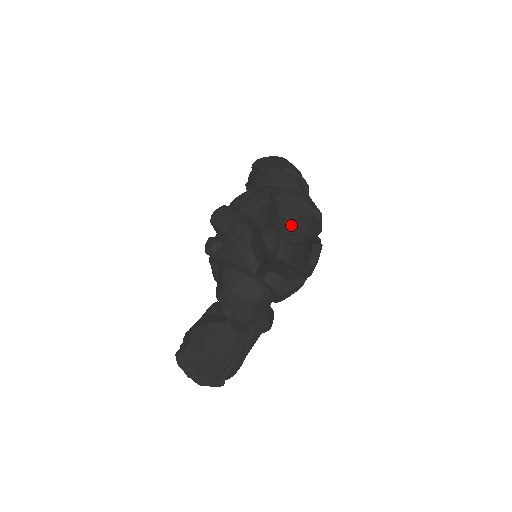
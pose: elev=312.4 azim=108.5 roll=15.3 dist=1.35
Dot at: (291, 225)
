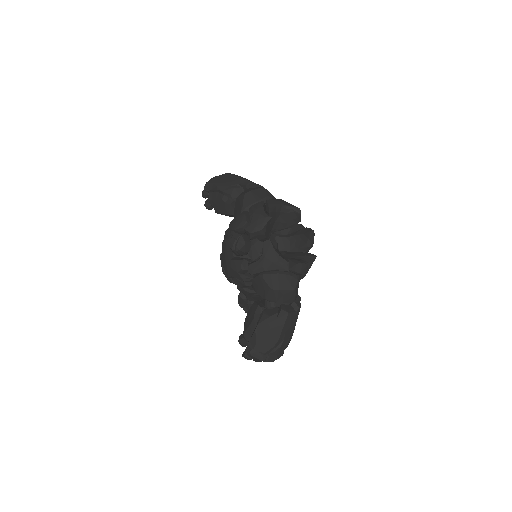
Dot at: (278, 224)
